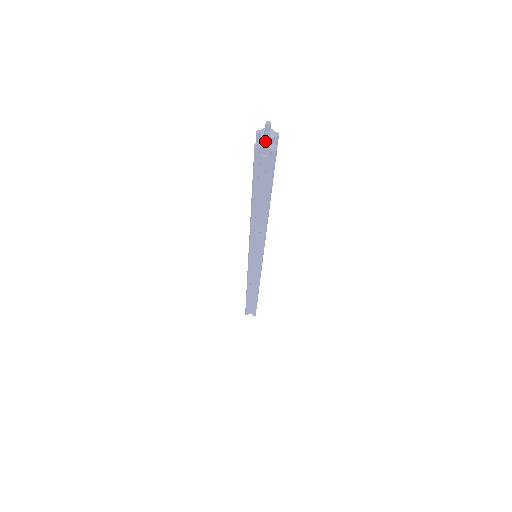
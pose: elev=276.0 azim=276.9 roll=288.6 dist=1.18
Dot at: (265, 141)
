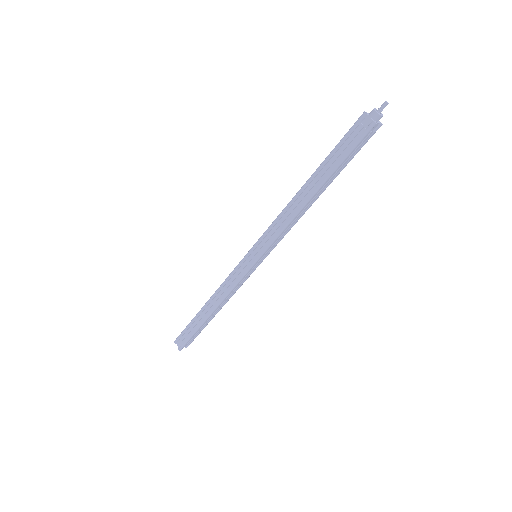
Dot at: (374, 112)
